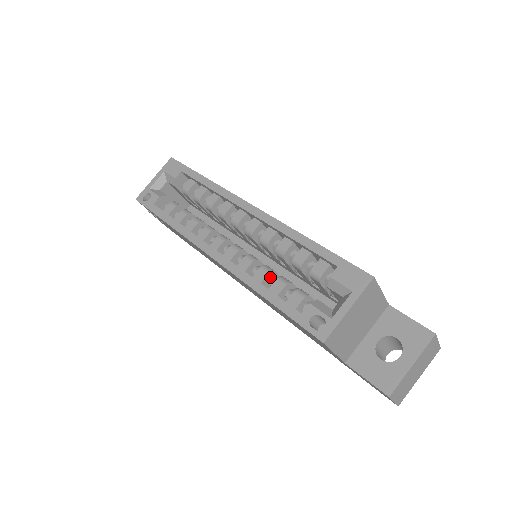
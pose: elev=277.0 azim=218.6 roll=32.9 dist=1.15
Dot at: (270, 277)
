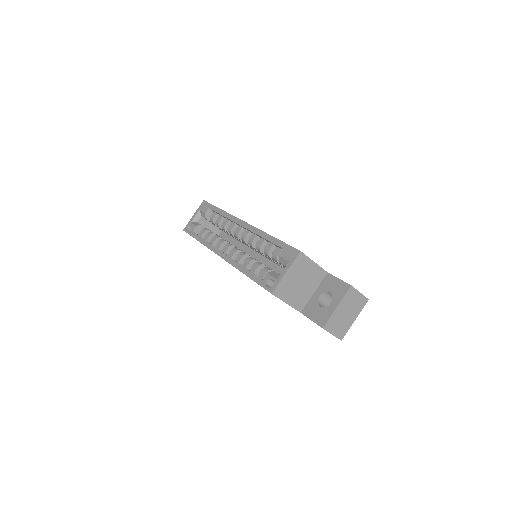
Dot at: occluded
